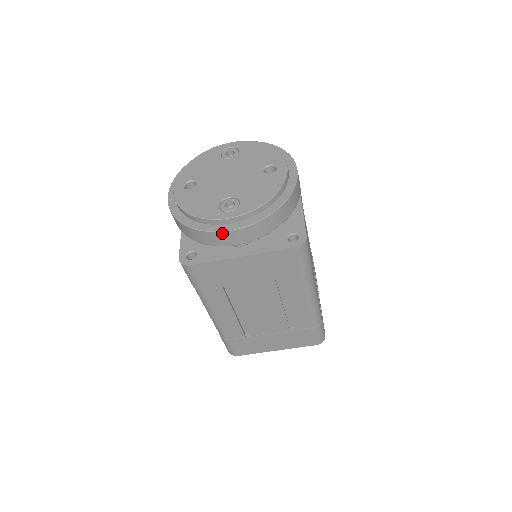
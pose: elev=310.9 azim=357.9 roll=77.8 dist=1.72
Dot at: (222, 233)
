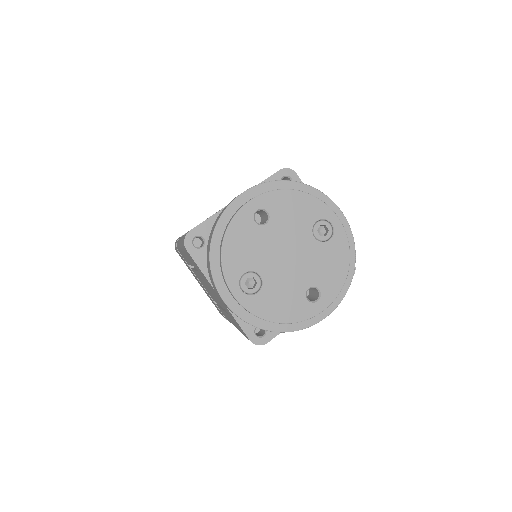
Dot at: (218, 292)
